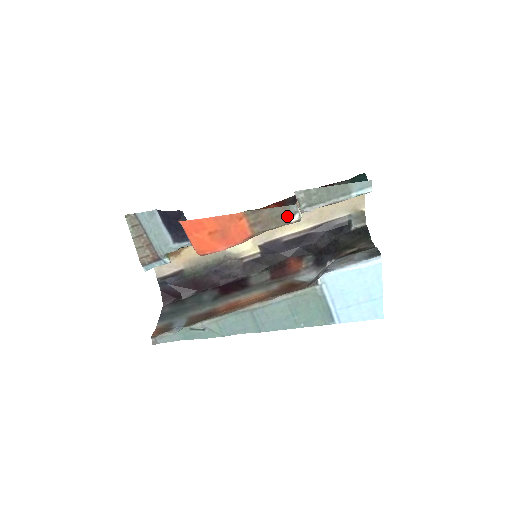
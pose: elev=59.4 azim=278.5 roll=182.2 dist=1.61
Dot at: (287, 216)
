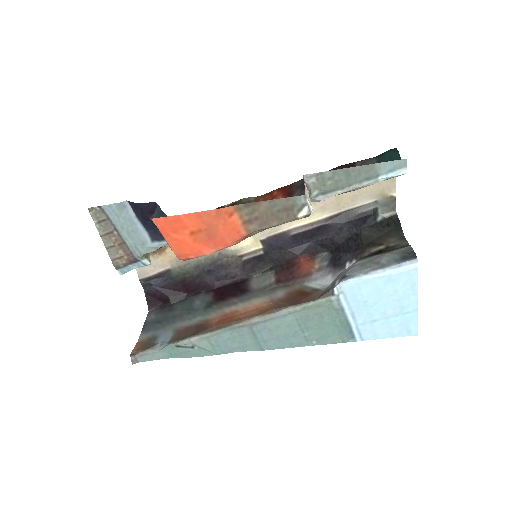
Dot at: (292, 210)
